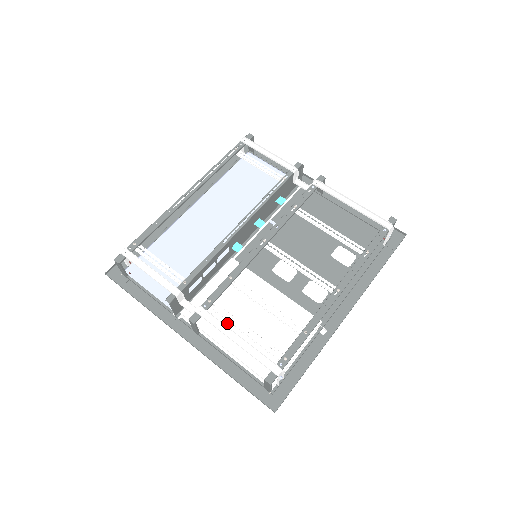
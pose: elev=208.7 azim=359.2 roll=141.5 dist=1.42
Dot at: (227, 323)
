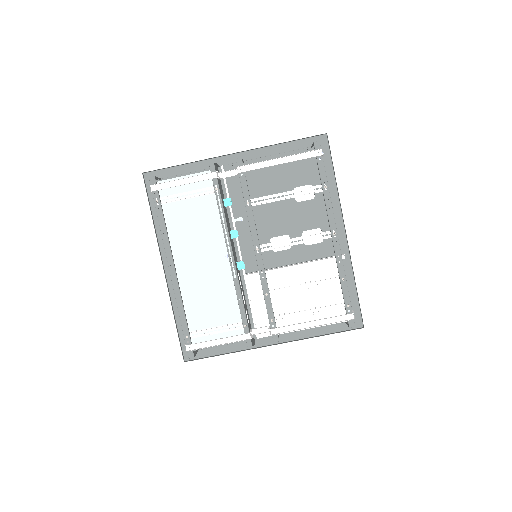
Dot at: (286, 311)
